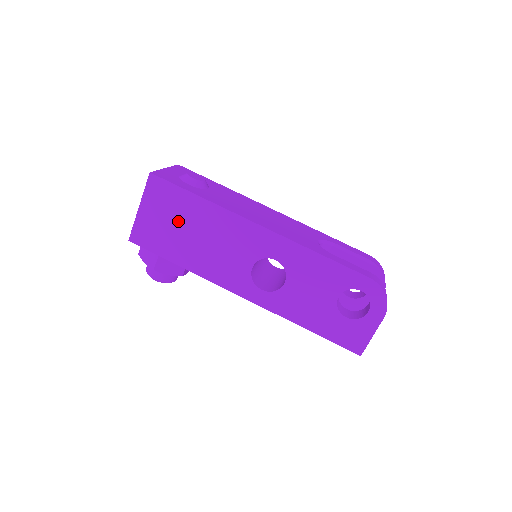
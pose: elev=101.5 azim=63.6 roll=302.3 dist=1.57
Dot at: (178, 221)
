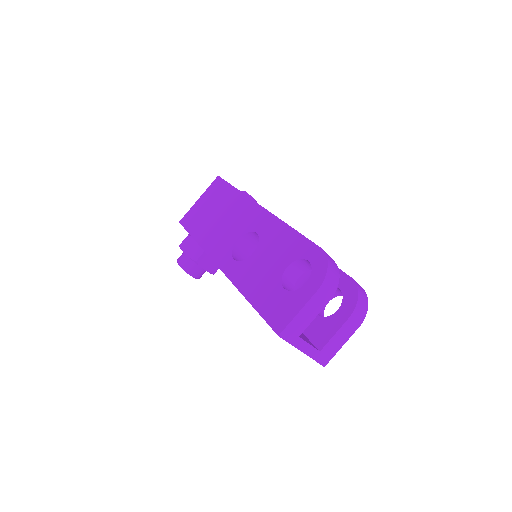
Dot at: (214, 206)
